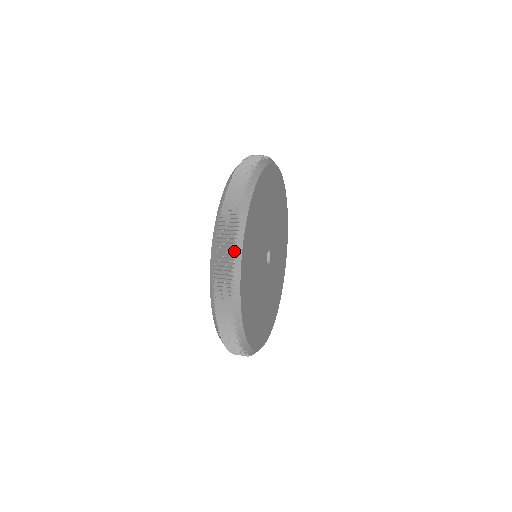
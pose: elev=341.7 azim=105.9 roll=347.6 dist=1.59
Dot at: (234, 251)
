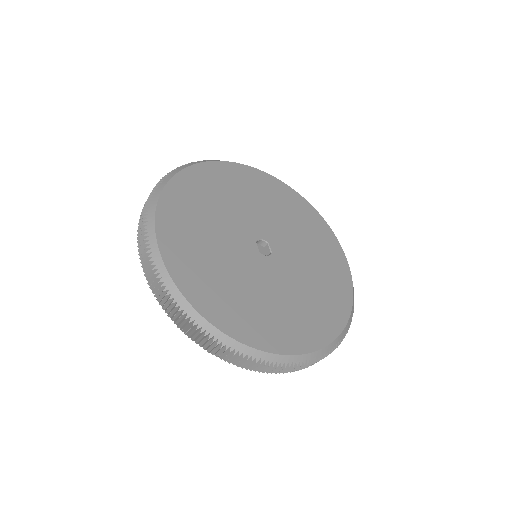
Dot at: (146, 230)
